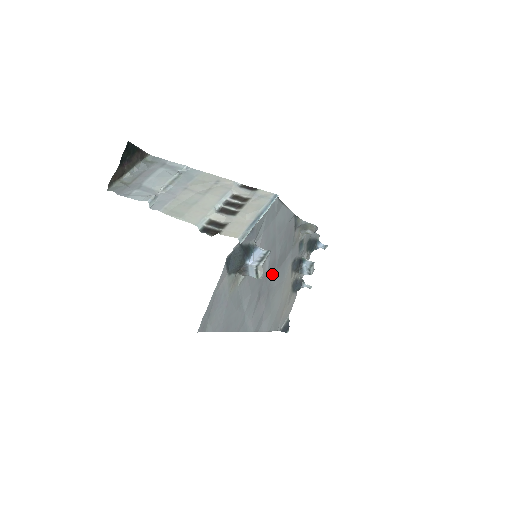
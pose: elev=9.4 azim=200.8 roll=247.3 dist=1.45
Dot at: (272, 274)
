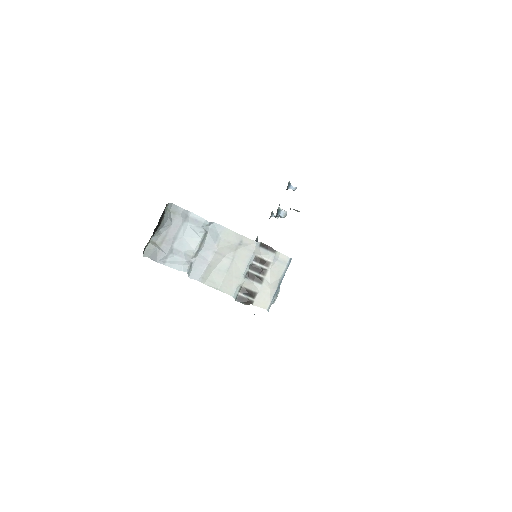
Dot at: occluded
